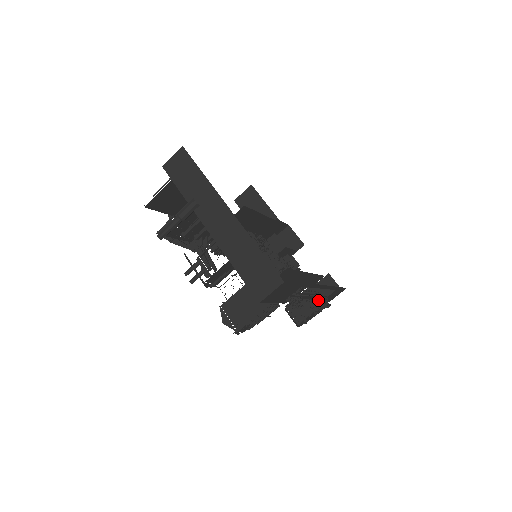
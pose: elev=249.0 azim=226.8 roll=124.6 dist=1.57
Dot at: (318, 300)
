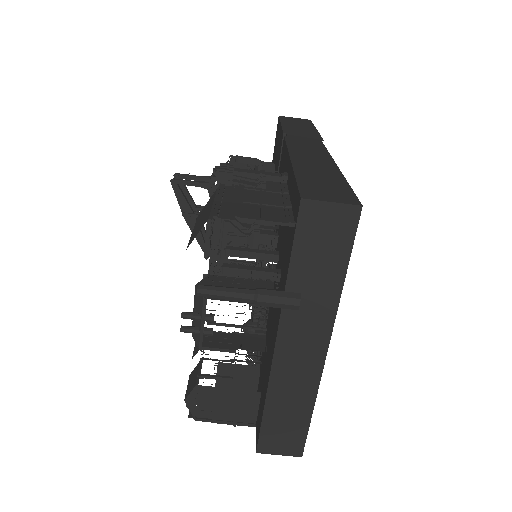
Dot at: occluded
